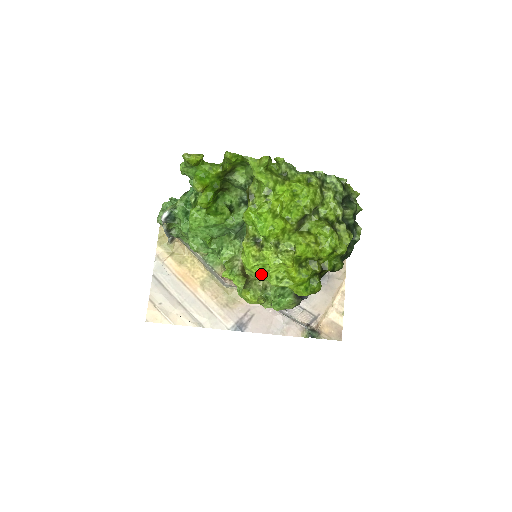
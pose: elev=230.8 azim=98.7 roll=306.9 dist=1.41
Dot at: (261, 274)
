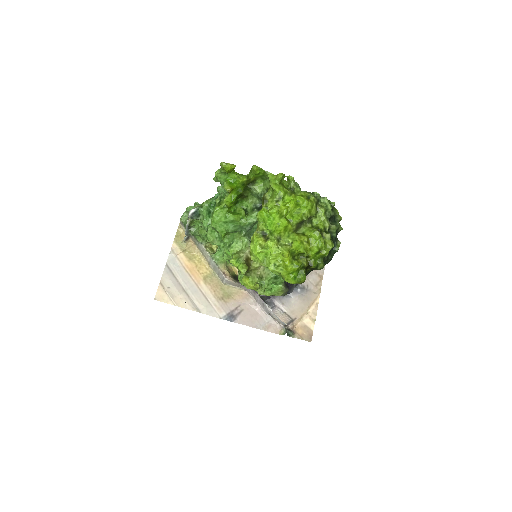
Dot at: (263, 260)
